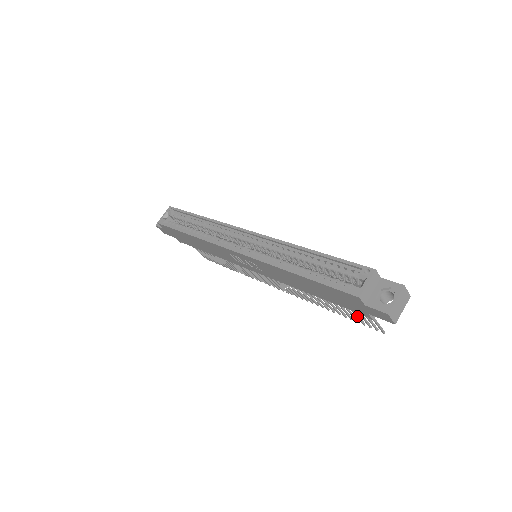
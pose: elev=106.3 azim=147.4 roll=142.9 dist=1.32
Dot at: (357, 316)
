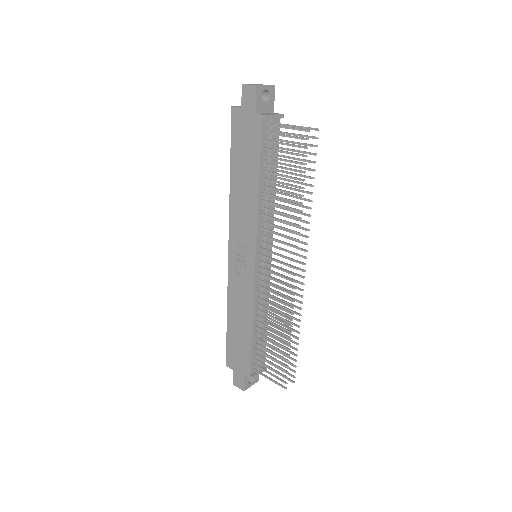
Dot at: (288, 152)
